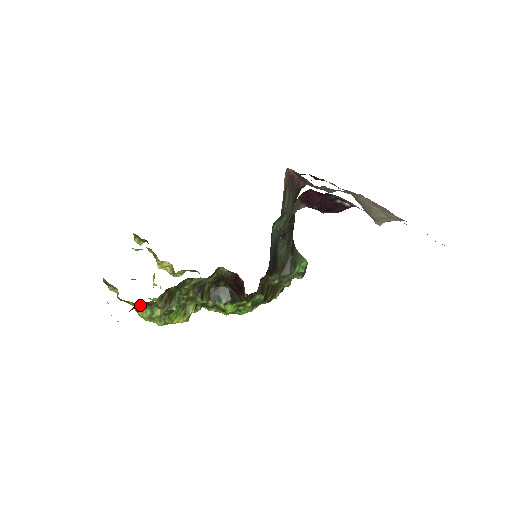
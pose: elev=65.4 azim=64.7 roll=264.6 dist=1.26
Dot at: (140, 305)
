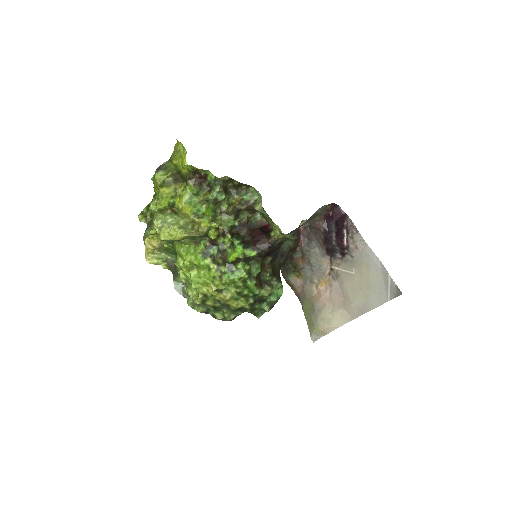
Dot at: (198, 179)
